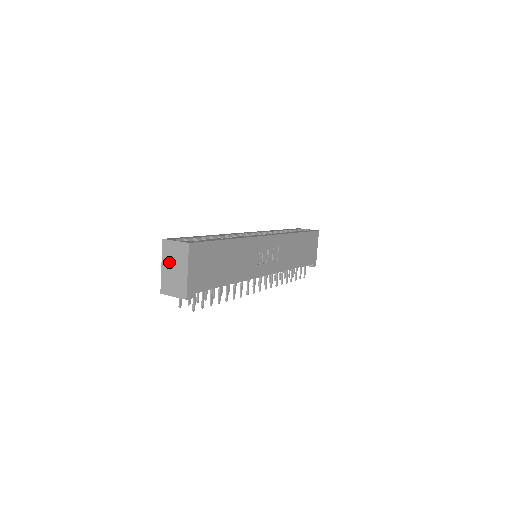
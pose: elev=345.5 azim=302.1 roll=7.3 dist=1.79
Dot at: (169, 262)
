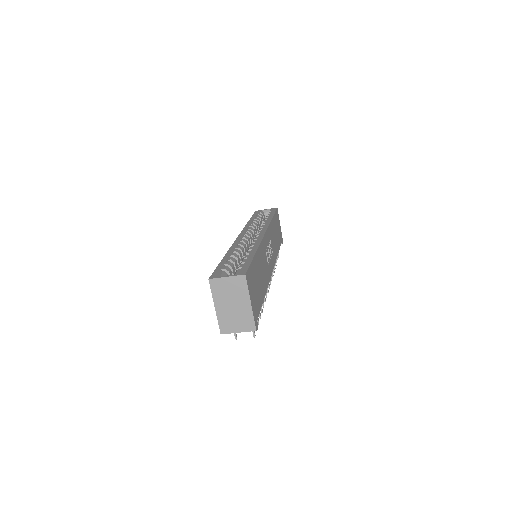
Dot at: (224, 300)
